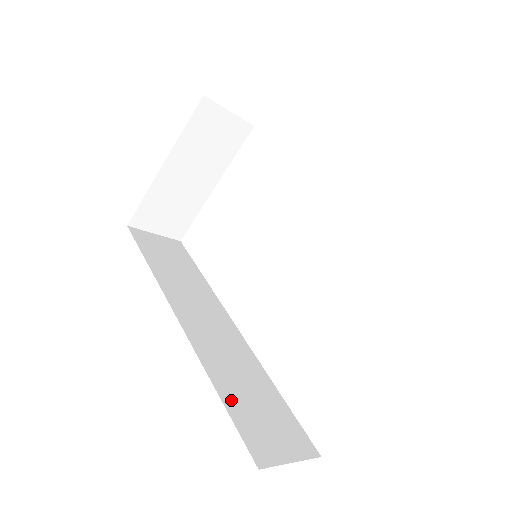
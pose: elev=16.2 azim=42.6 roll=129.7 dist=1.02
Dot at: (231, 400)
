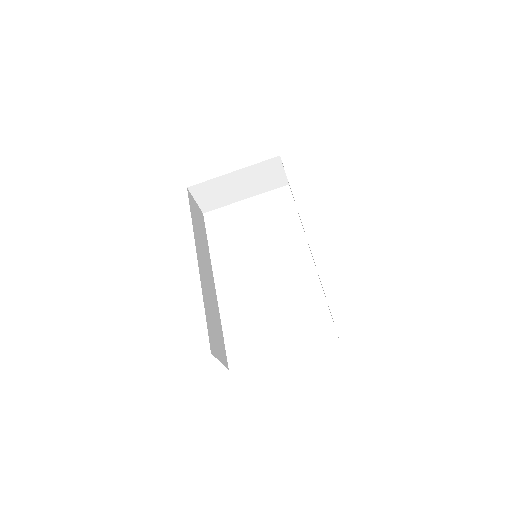
Dot at: (208, 317)
